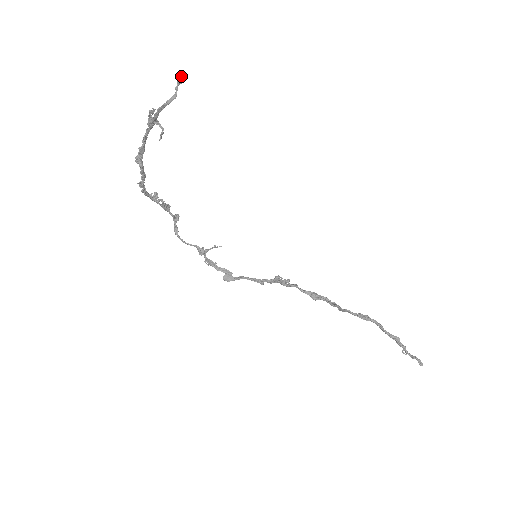
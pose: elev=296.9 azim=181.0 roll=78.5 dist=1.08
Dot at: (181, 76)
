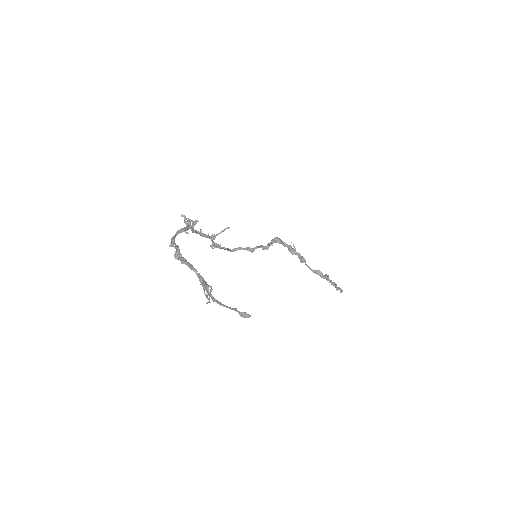
Dot at: (245, 317)
